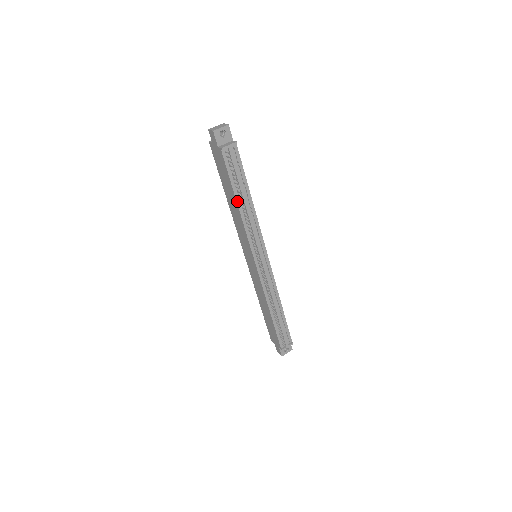
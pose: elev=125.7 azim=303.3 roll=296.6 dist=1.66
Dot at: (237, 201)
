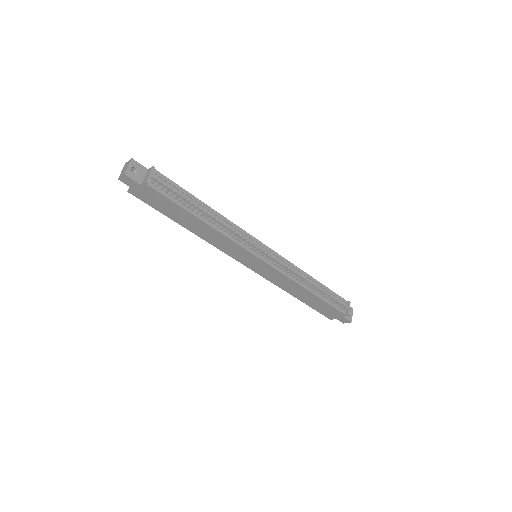
Dot at: (200, 219)
